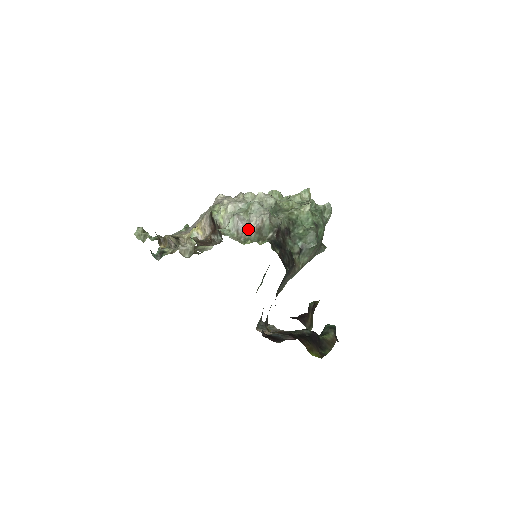
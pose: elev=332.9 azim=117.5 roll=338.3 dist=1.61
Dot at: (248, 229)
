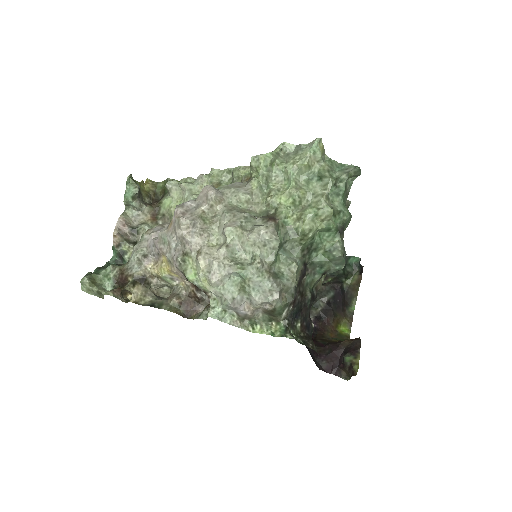
Dot at: (252, 312)
